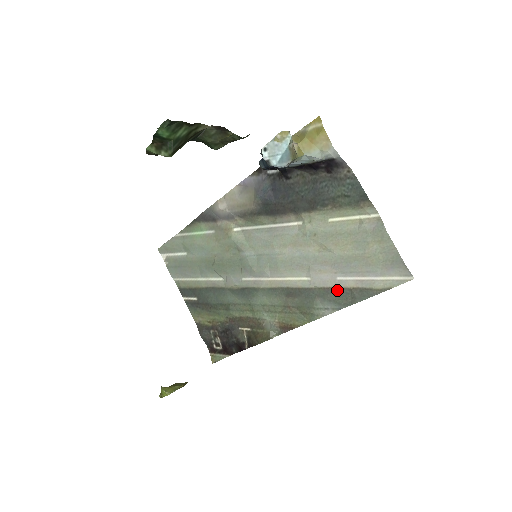
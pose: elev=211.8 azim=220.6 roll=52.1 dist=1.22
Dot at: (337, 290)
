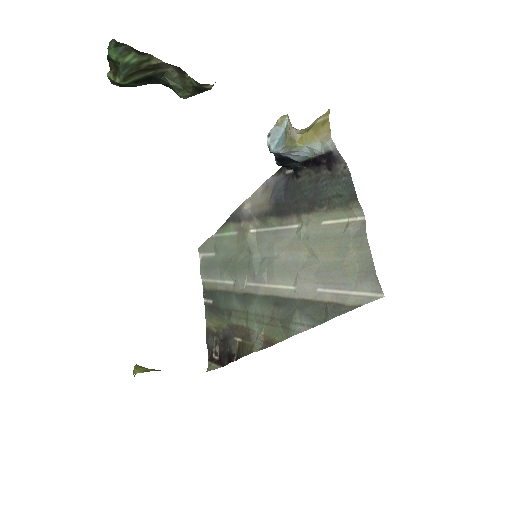
Dot at: (315, 303)
